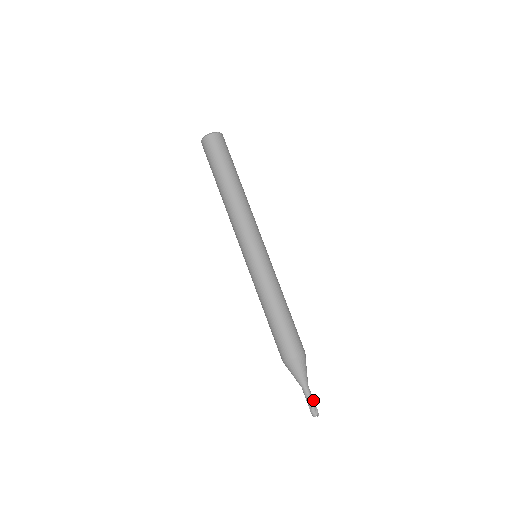
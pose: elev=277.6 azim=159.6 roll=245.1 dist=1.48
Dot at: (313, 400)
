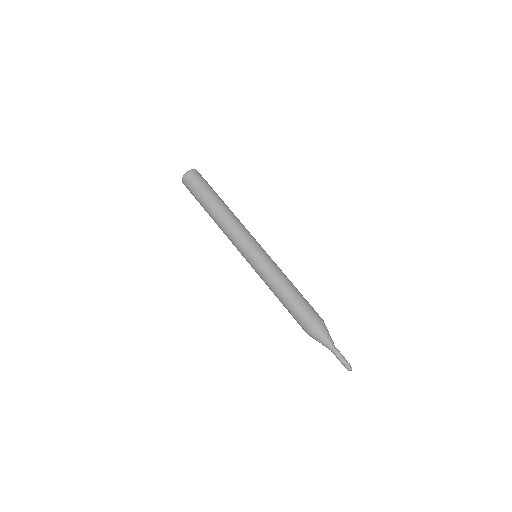
Dot at: (343, 358)
